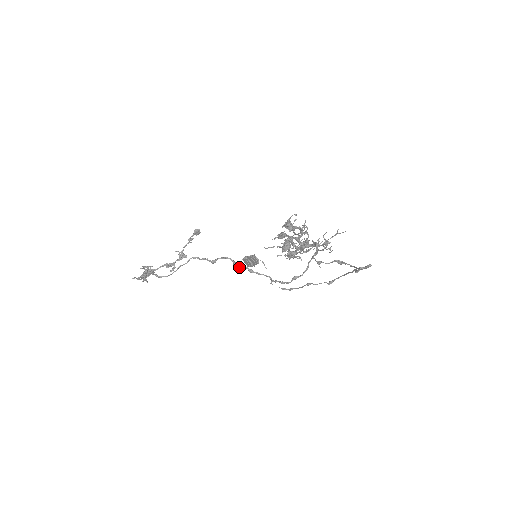
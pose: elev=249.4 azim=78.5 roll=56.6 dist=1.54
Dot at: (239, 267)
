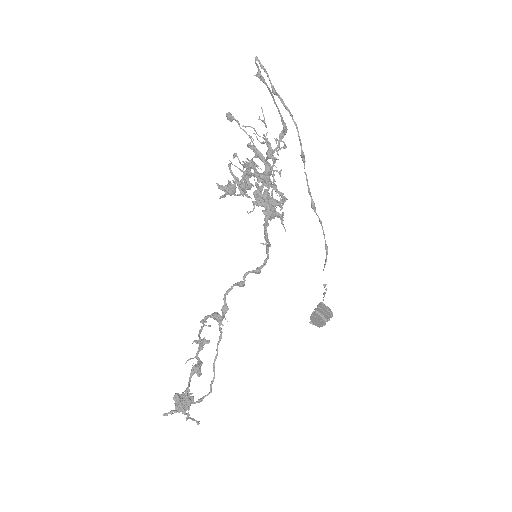
Dot at: occluded
